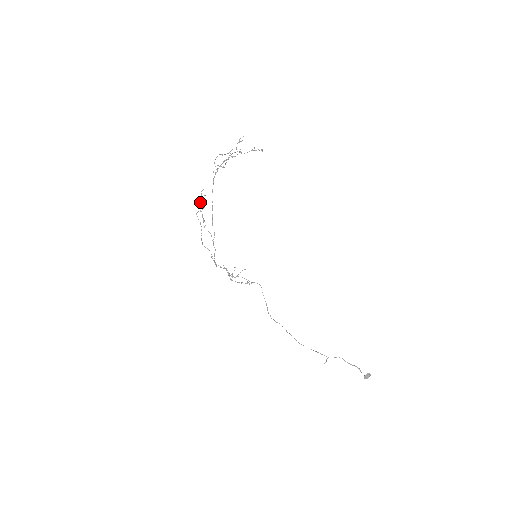
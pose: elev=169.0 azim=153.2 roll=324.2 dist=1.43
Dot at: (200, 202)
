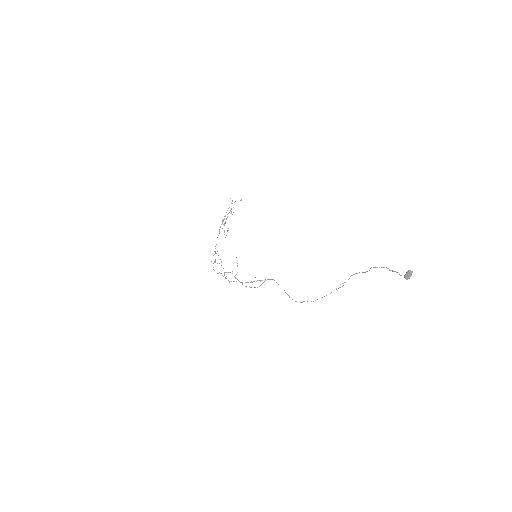
Dot at: occluded
